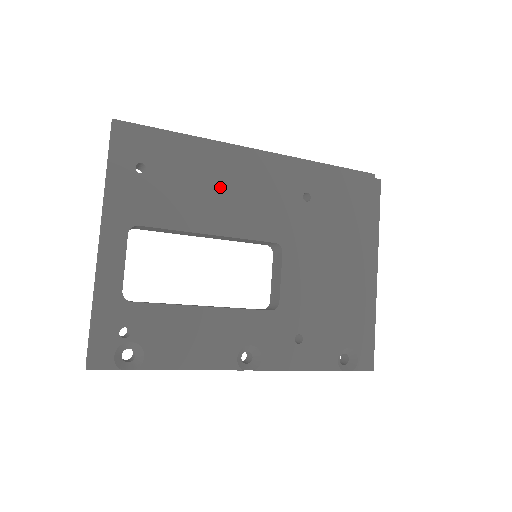
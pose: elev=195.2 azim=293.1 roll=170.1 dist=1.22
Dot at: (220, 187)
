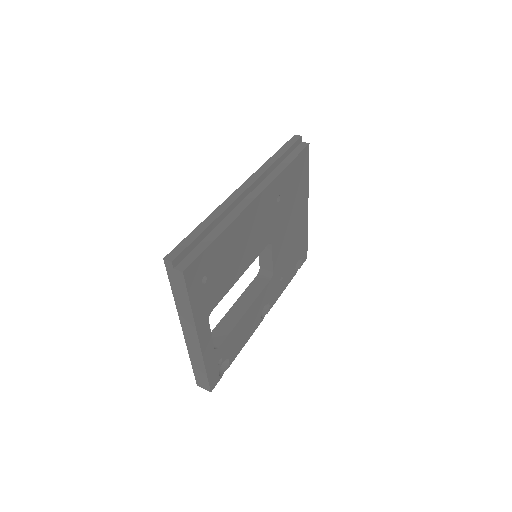
Dot at: (241, 243)
